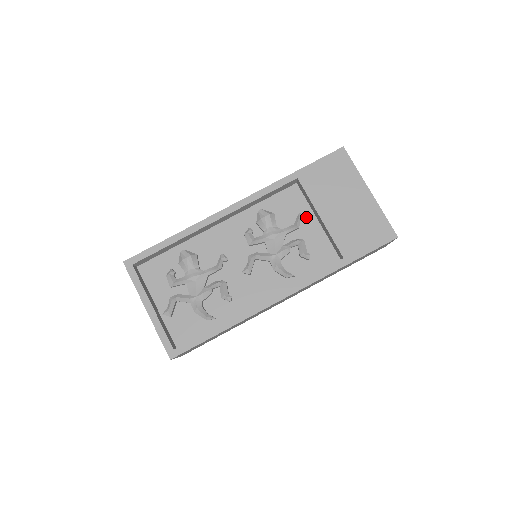
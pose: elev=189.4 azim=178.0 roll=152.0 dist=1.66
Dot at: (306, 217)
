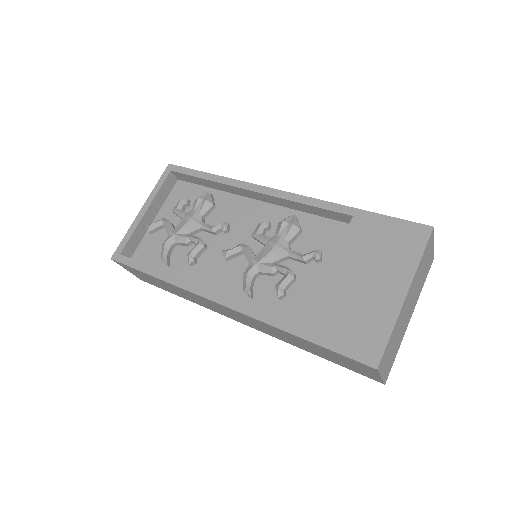
Dot at: (326, 262)
